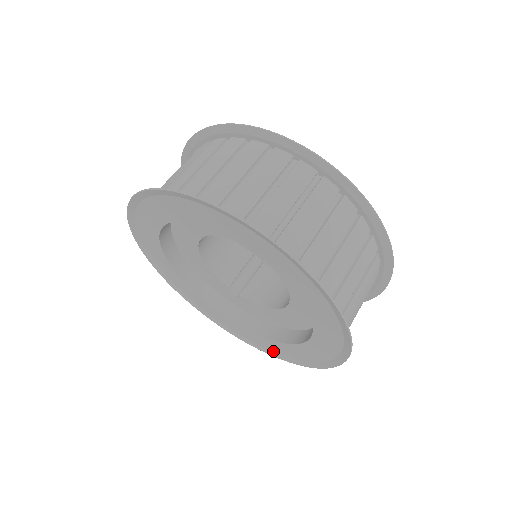
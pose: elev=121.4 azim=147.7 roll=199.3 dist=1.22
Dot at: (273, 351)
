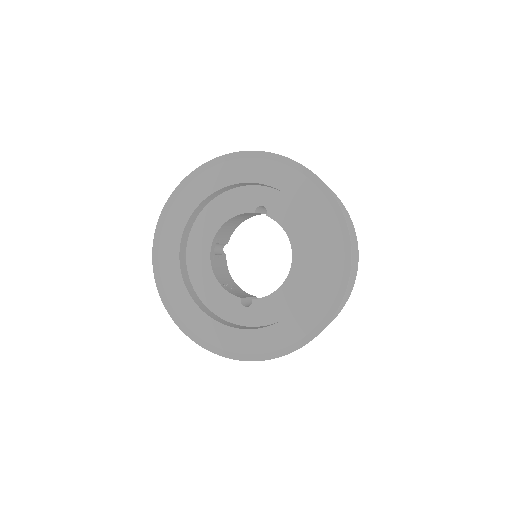
Dot at: (299, 338)
